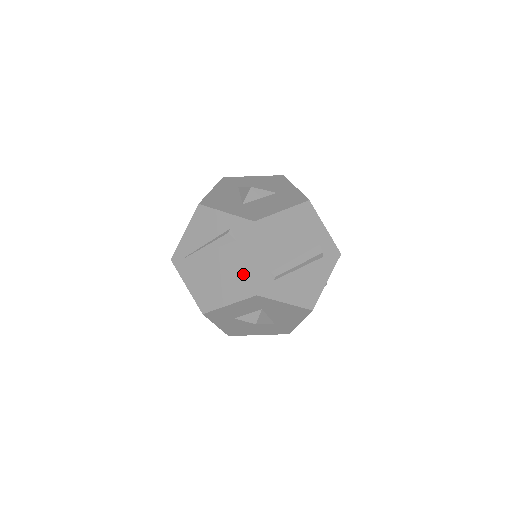
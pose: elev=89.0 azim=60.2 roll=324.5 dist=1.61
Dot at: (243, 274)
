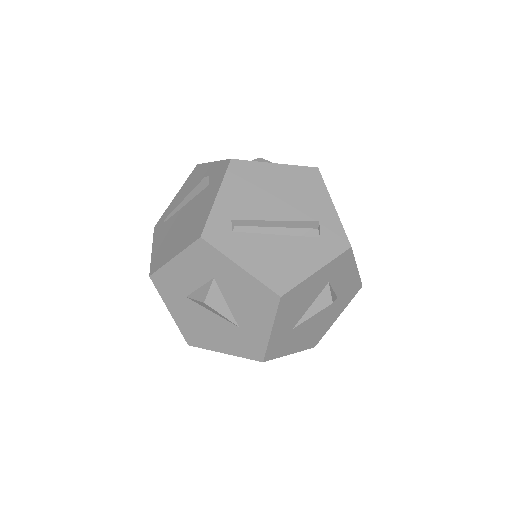
Dot at: (199, 218)
